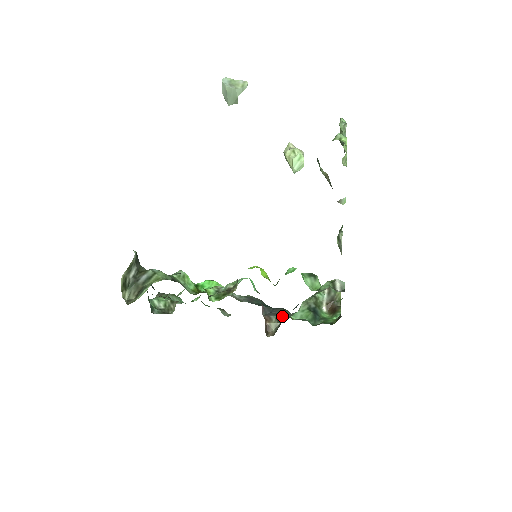
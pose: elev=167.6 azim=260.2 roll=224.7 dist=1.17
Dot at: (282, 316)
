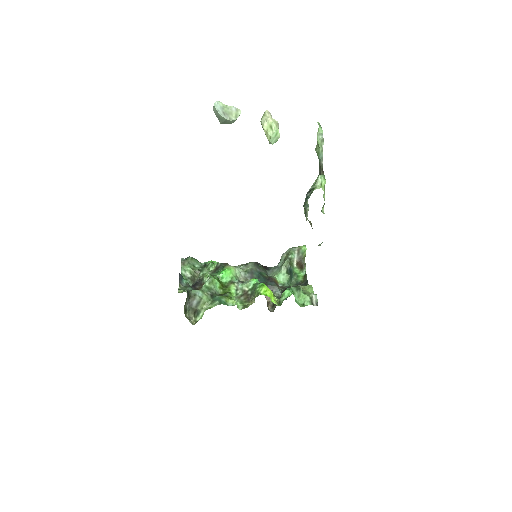
Dot at: (275, 294)
